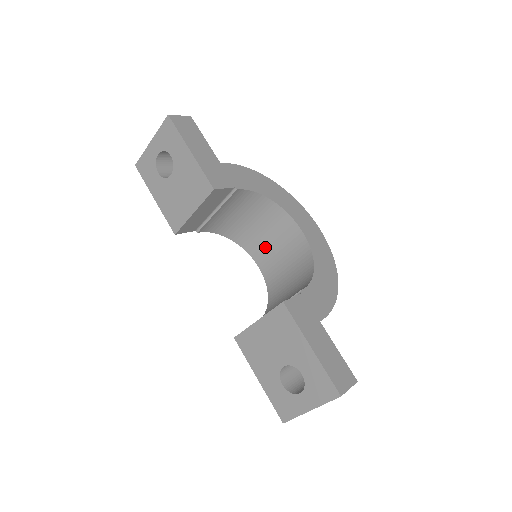
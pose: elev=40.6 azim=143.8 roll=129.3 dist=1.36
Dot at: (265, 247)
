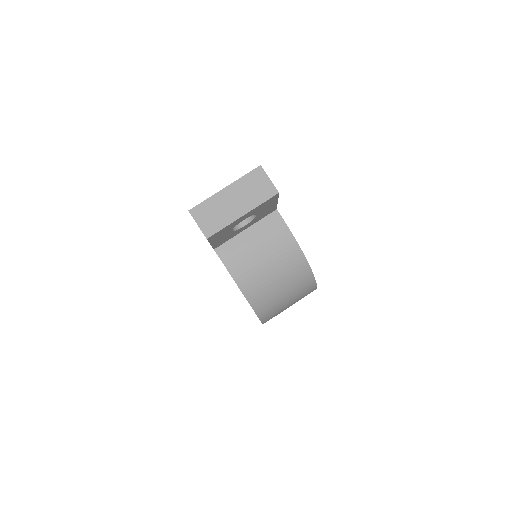
Dot at: occluded
